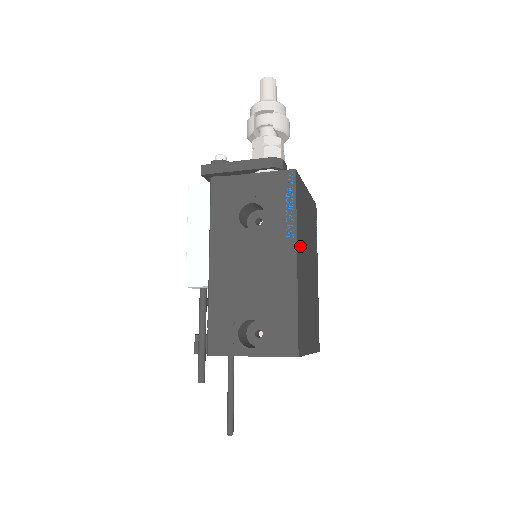
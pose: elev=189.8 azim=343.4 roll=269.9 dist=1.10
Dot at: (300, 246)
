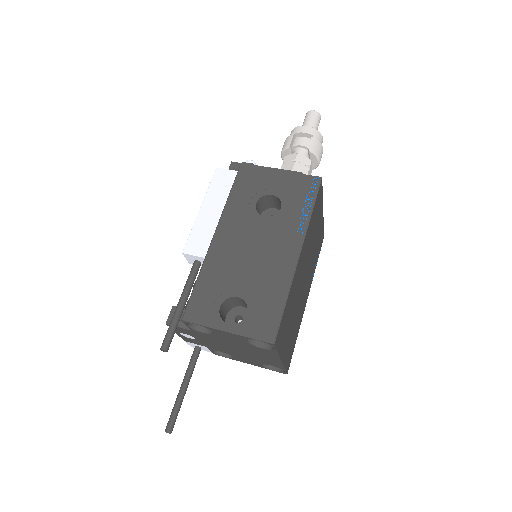
Dot at: (305, 247)
